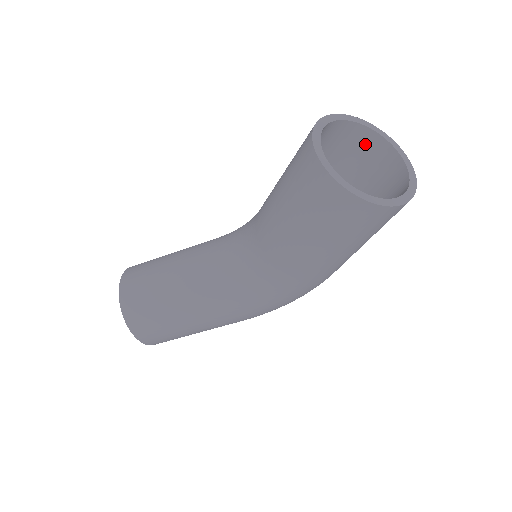
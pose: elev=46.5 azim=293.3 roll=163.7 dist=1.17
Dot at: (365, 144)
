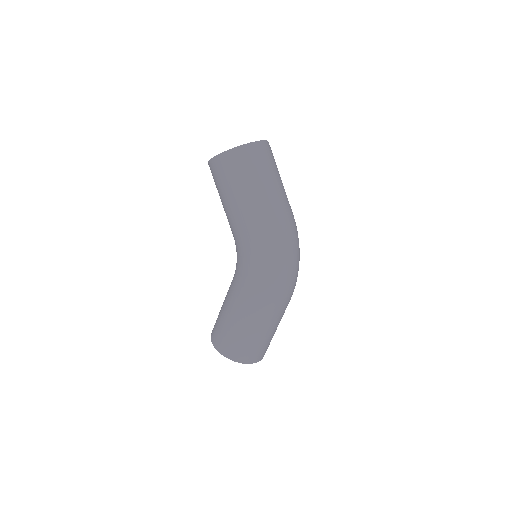
Dot at: occluded
